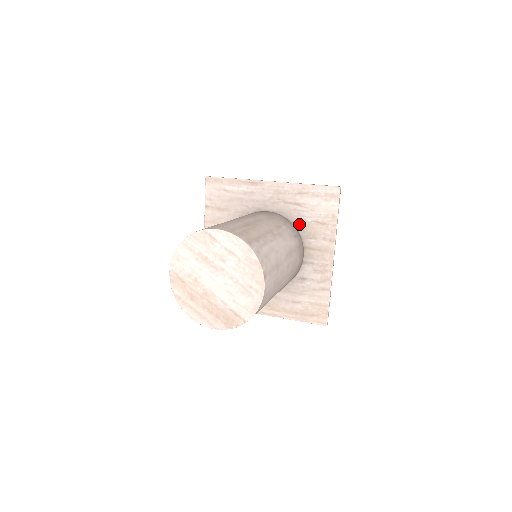
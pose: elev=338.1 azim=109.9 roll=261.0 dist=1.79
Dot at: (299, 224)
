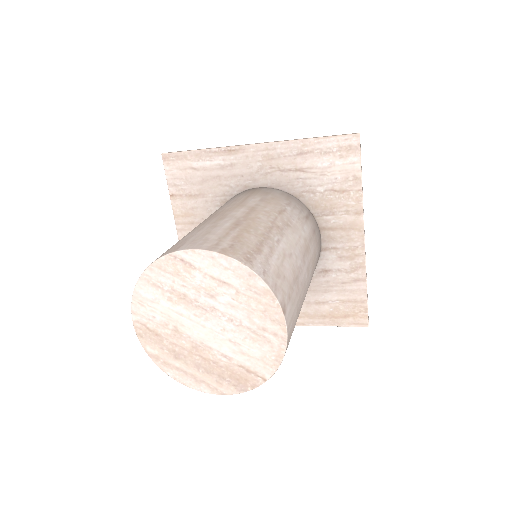
Dot at: (307, 198)
